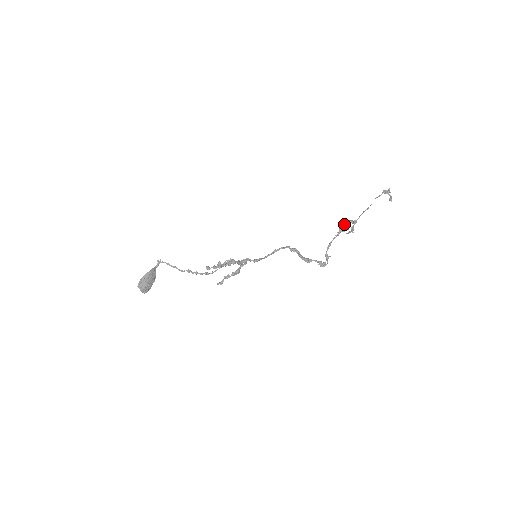
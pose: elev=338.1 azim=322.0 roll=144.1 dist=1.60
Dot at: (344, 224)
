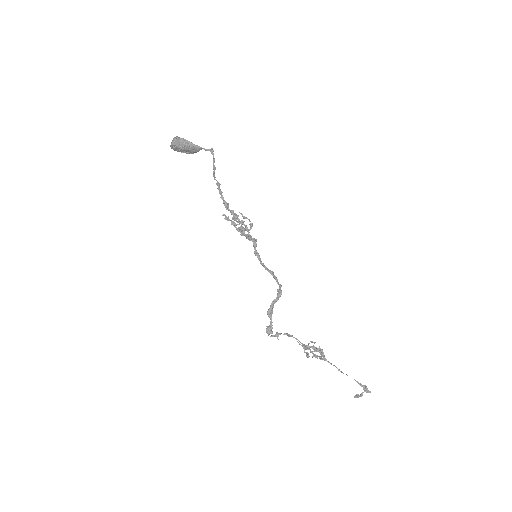
Dot at: (316, 348)
